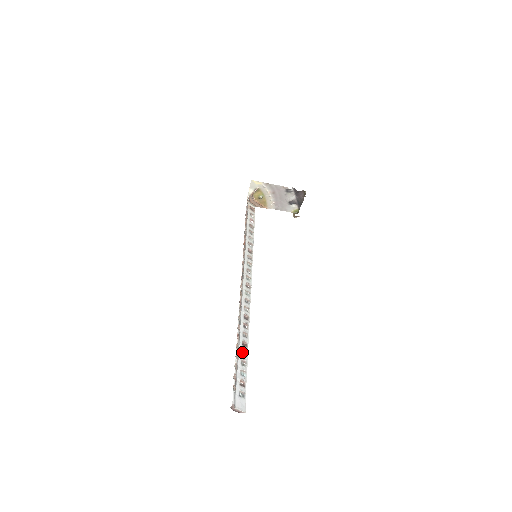
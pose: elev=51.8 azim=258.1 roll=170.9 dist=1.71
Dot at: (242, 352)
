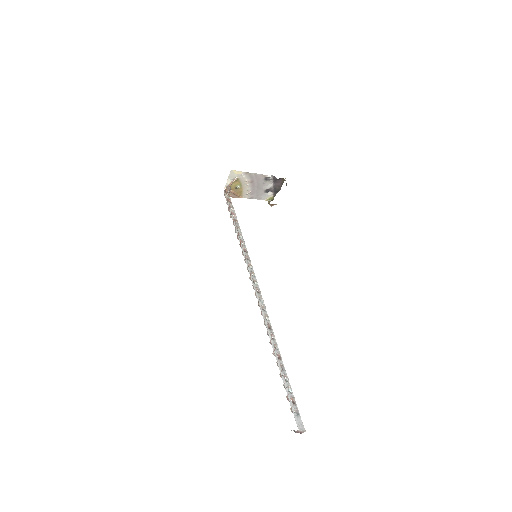
Dot at: occluded
